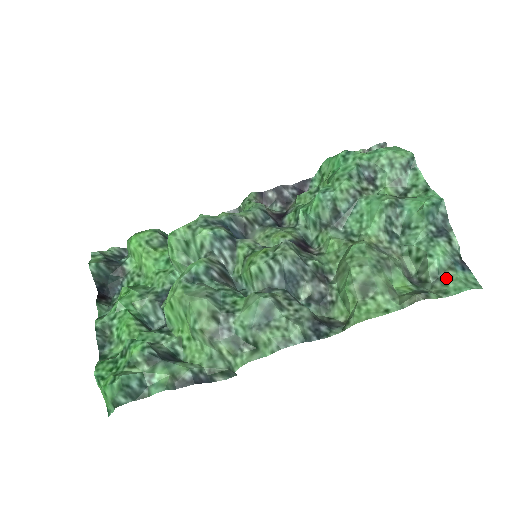
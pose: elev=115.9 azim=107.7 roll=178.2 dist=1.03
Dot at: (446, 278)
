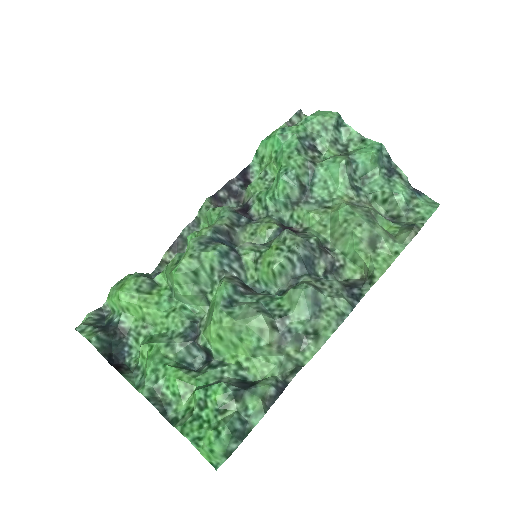
Dot at: (415, 207)
